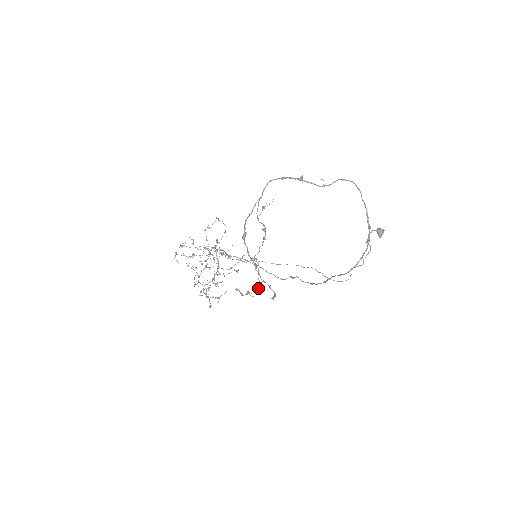
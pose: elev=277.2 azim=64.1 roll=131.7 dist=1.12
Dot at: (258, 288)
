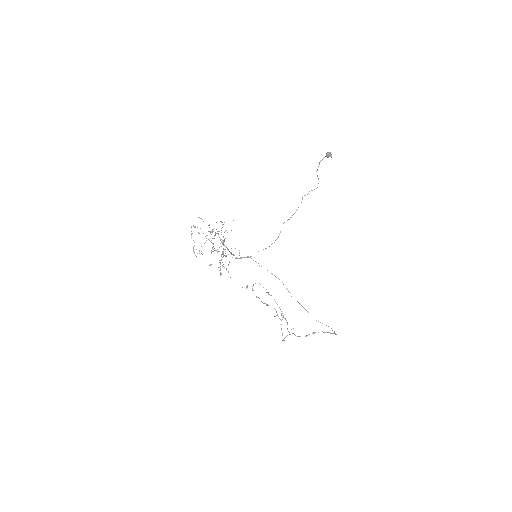
Dot at: occluded
